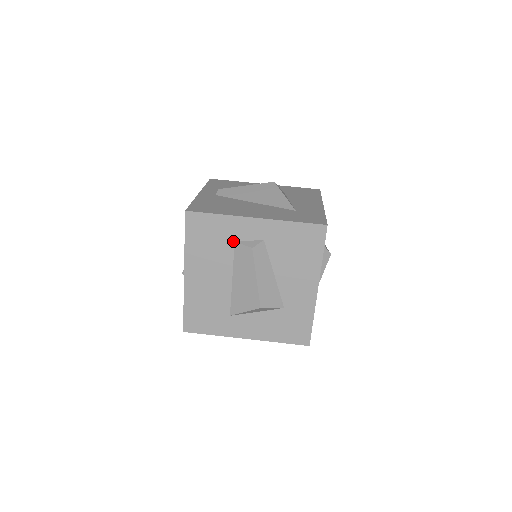
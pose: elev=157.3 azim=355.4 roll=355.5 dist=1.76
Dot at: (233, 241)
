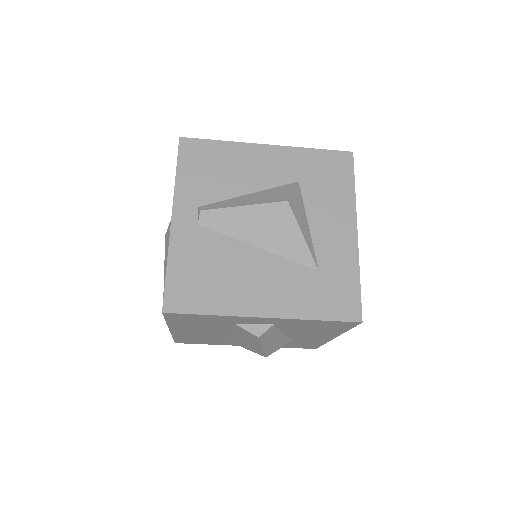
Dot at: (232, 323)
